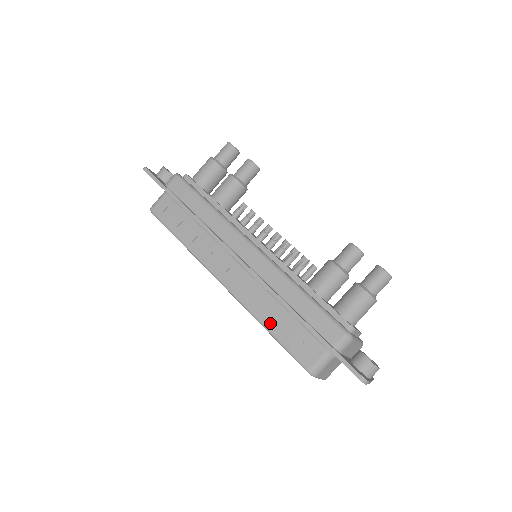
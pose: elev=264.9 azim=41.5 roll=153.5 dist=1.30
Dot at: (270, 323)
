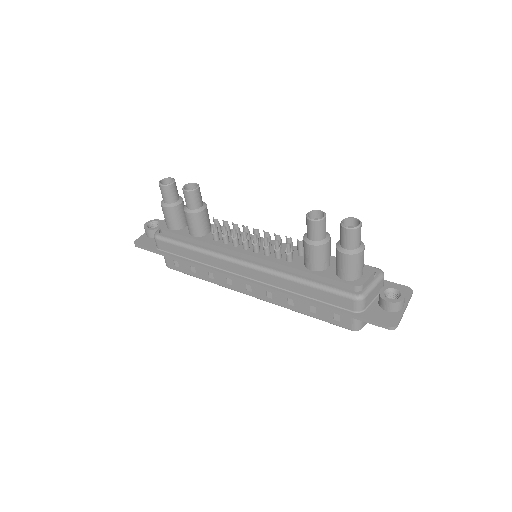
Dot at: (302, 310)
